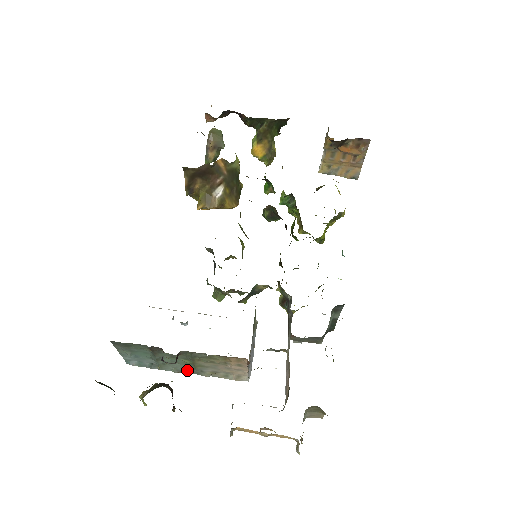
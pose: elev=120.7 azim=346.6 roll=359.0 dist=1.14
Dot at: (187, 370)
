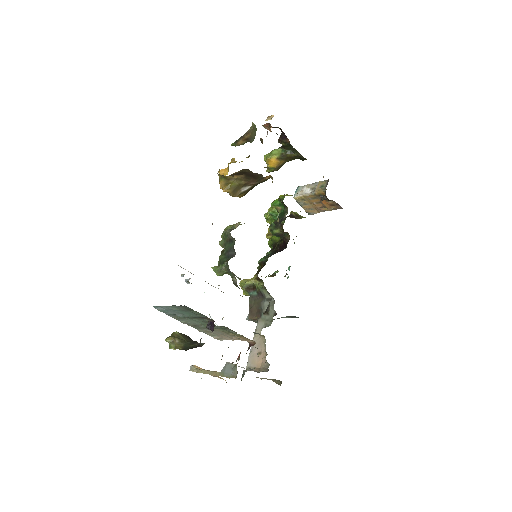
Dot at: (193, 325)
